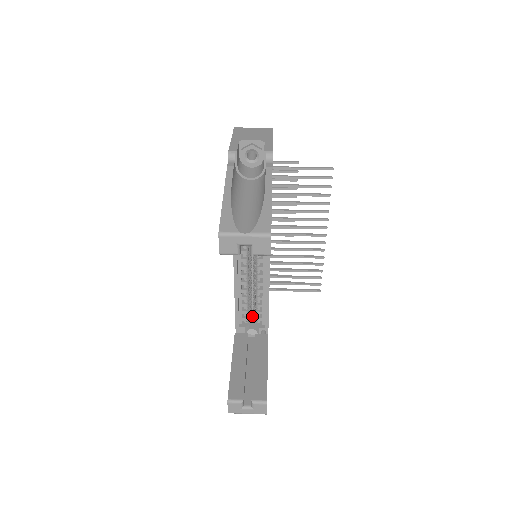
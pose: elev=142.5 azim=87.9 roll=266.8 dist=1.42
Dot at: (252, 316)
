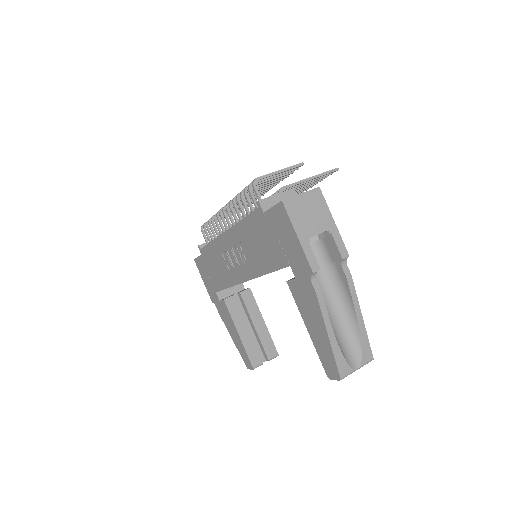
Dot at: occluded
